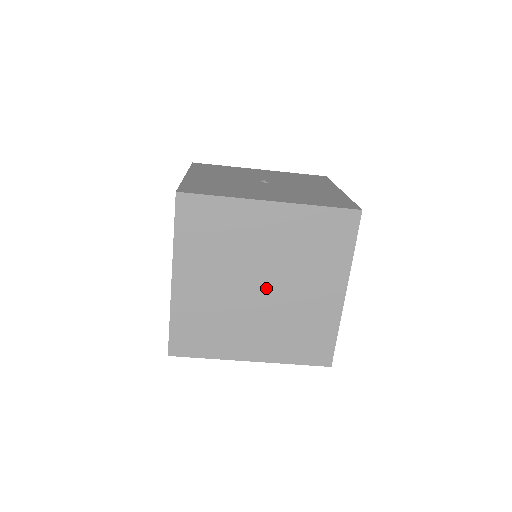
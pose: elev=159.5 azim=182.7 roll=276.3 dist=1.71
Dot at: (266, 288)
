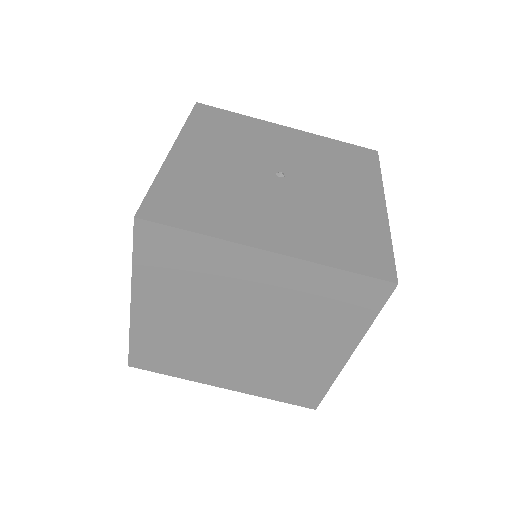
Dot at: (249, 334)
